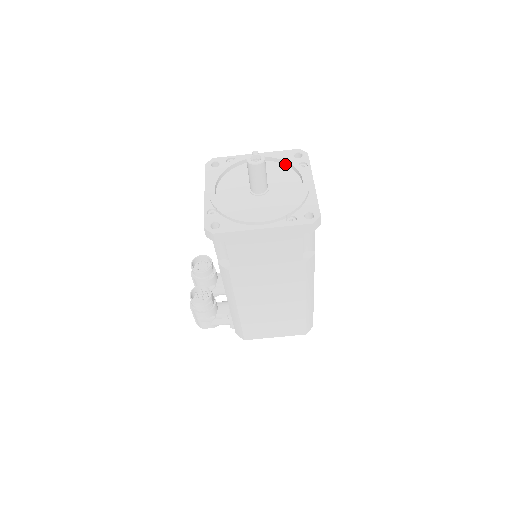
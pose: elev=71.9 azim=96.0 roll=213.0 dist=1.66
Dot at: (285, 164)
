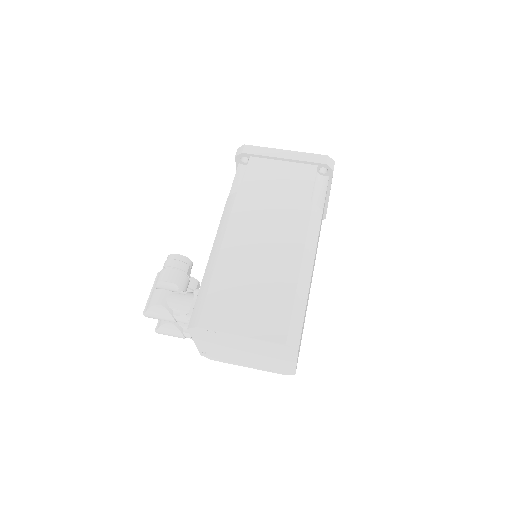
Dot at: occluded
